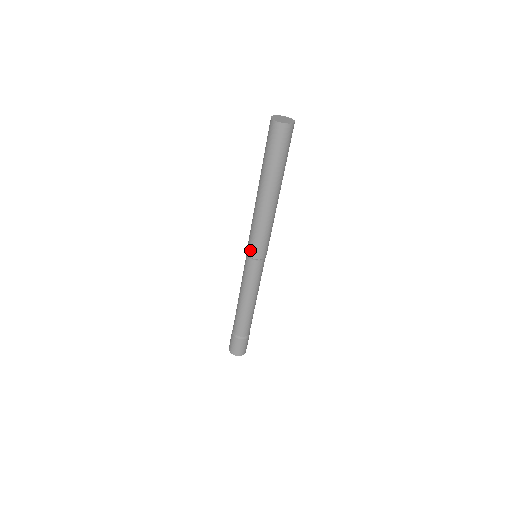
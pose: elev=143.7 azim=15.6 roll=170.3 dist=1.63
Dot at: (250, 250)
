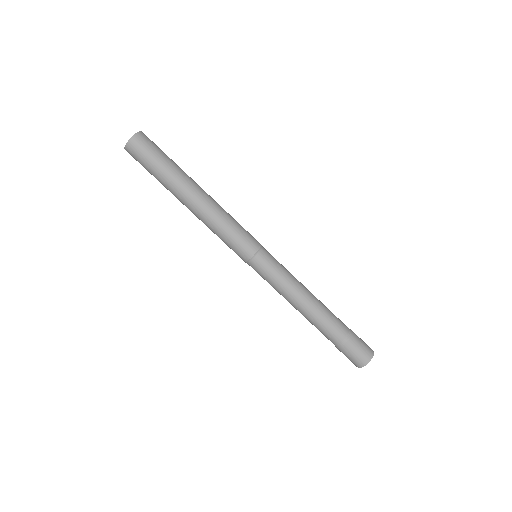
Dot at: (241, 255)
